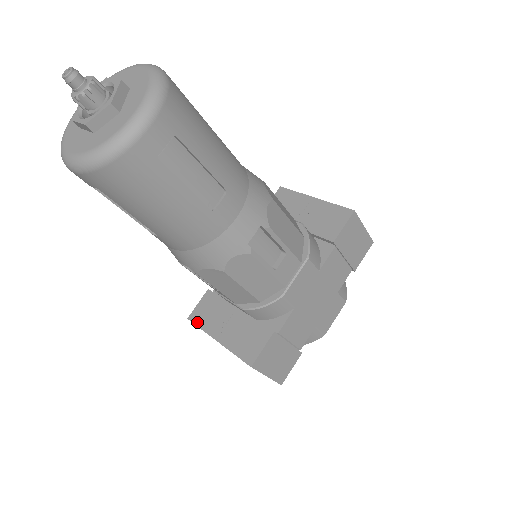
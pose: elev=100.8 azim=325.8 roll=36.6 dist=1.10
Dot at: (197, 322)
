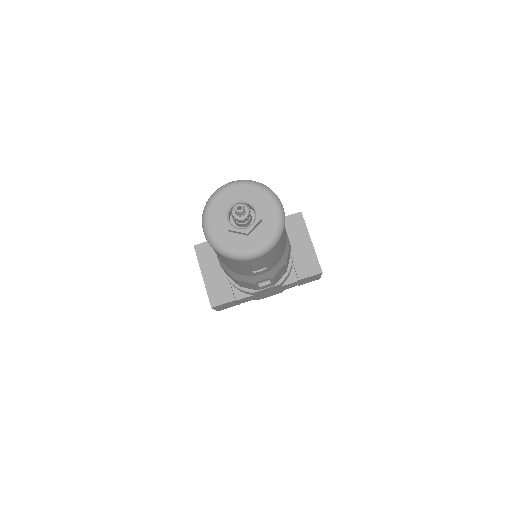
Dot at: (198, 254)
